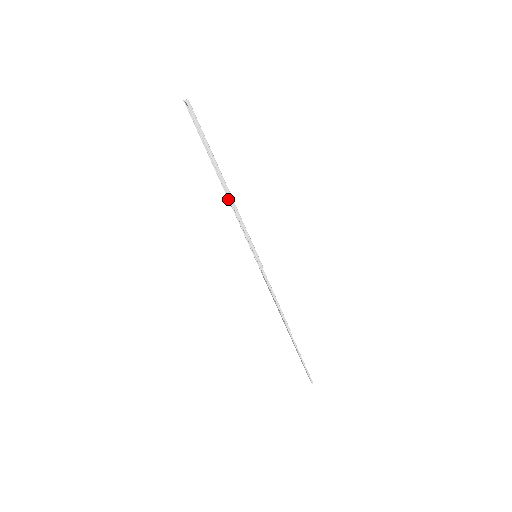
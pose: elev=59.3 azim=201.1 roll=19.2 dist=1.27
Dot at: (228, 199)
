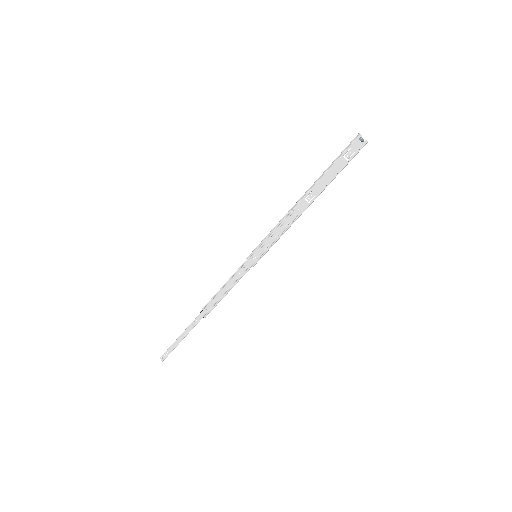
Dot at: (292, 208)
